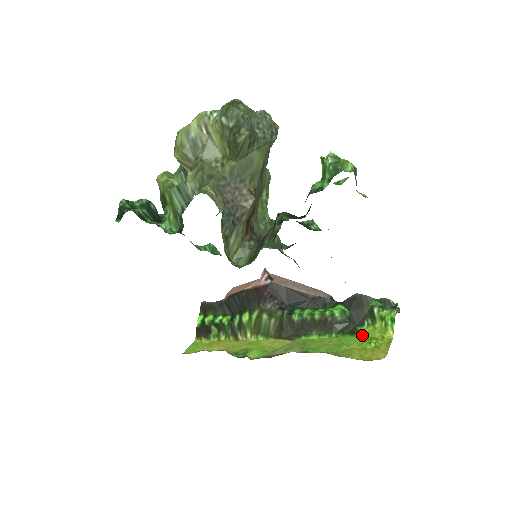
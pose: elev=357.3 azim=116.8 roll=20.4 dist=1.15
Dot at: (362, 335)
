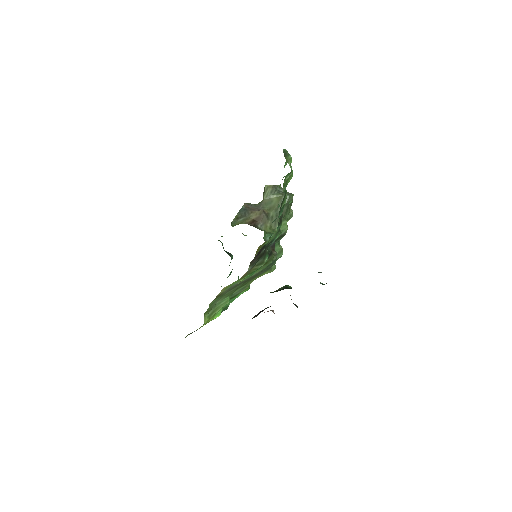
Dot at: occluded
